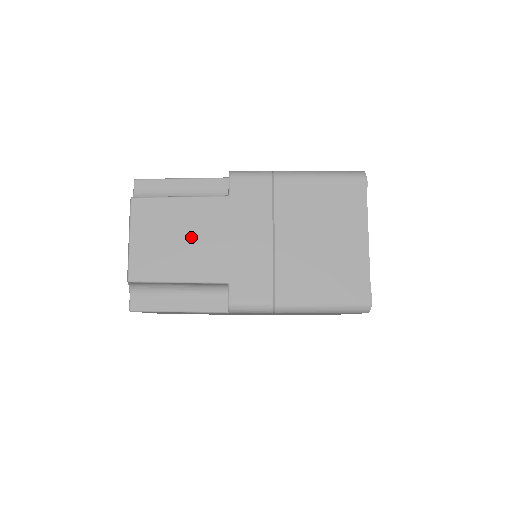
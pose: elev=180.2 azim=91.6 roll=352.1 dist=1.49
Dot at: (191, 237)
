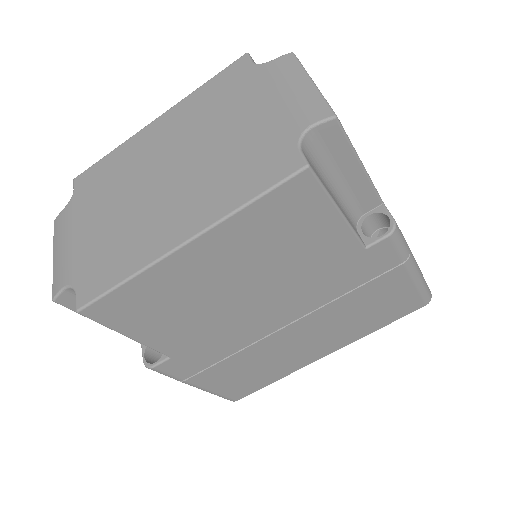
Dot at: occluded
